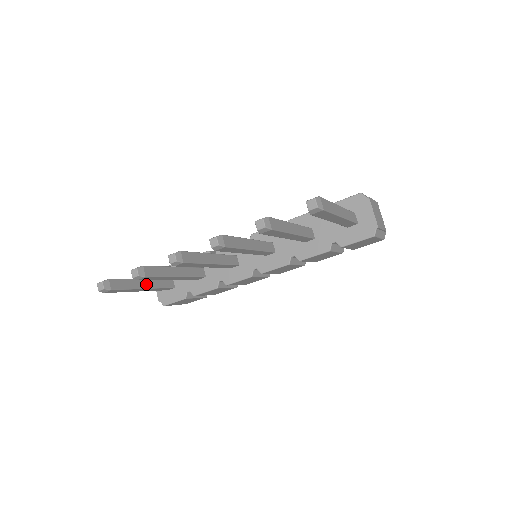
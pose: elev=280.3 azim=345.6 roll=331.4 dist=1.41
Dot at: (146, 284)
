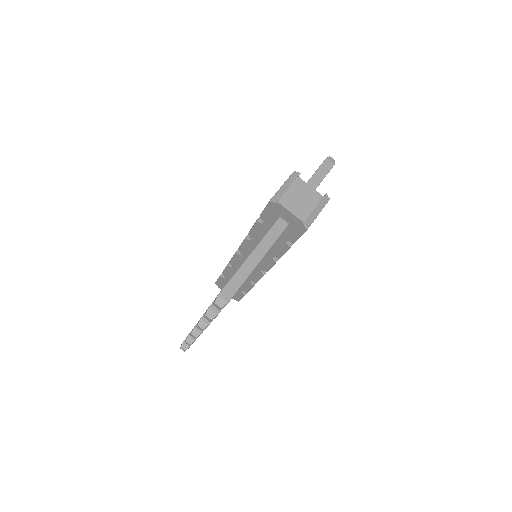
Dot at: occluded
